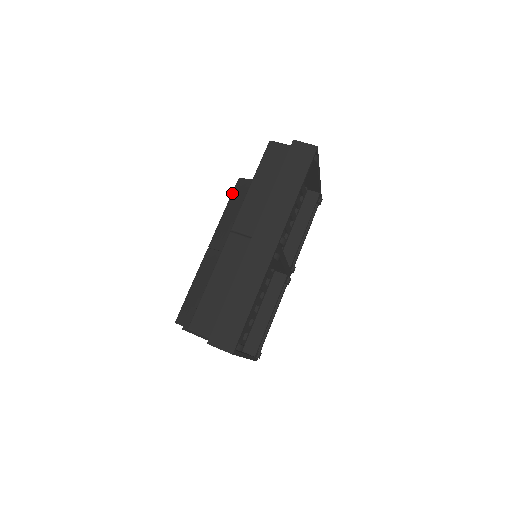
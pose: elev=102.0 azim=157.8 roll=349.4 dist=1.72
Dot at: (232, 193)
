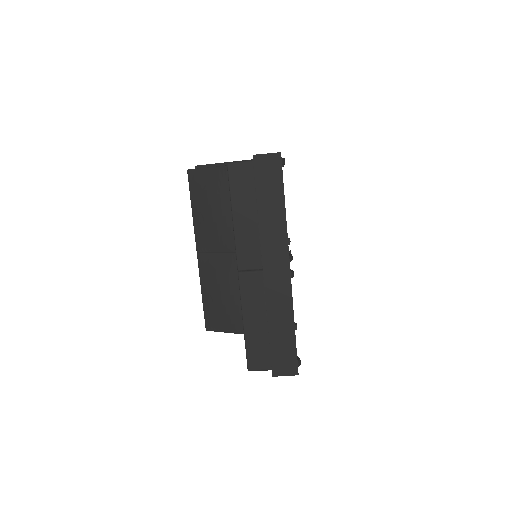
Dot at: (189, 189)
